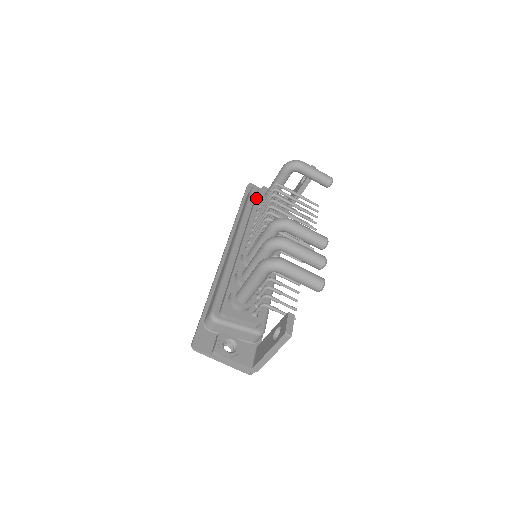
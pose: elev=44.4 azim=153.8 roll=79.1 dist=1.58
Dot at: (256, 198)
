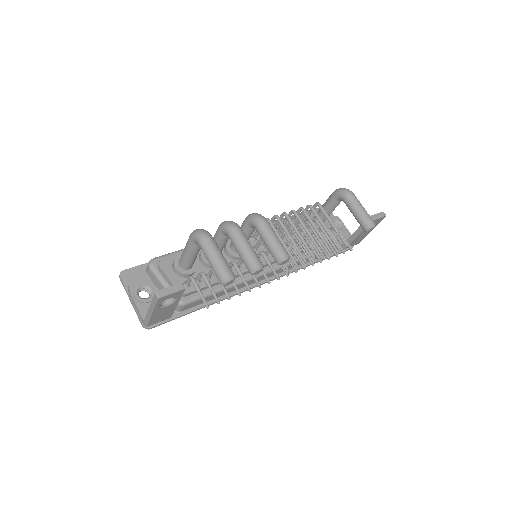
Dot at: occluded
